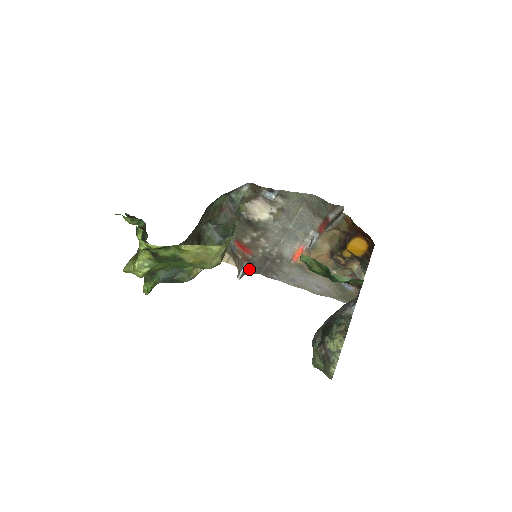
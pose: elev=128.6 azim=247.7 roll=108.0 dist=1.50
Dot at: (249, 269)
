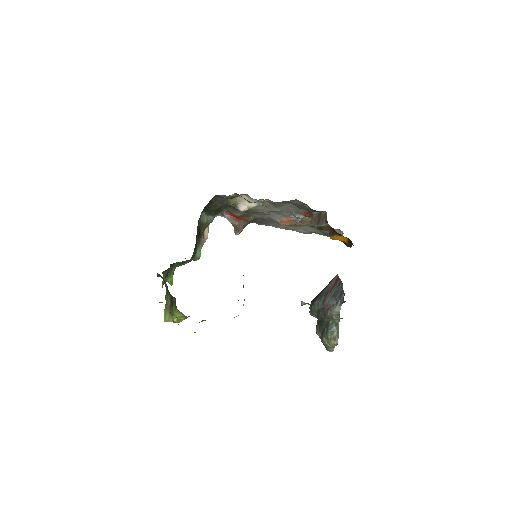
Dot at: occluded
